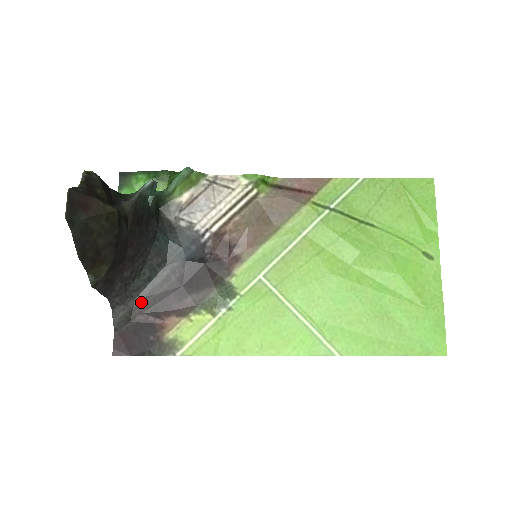
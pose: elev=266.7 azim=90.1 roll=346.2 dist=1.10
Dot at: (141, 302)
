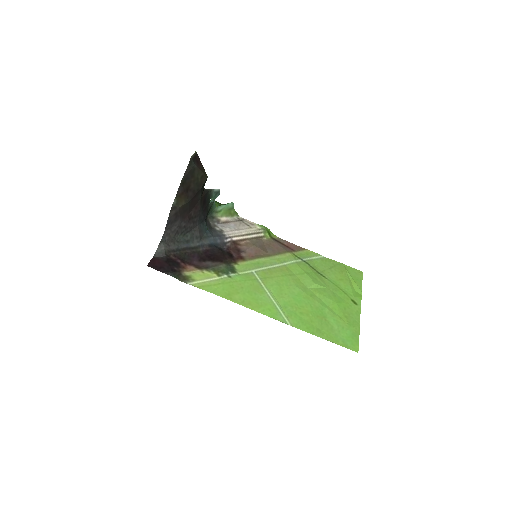
Dot at: (177, 250)
